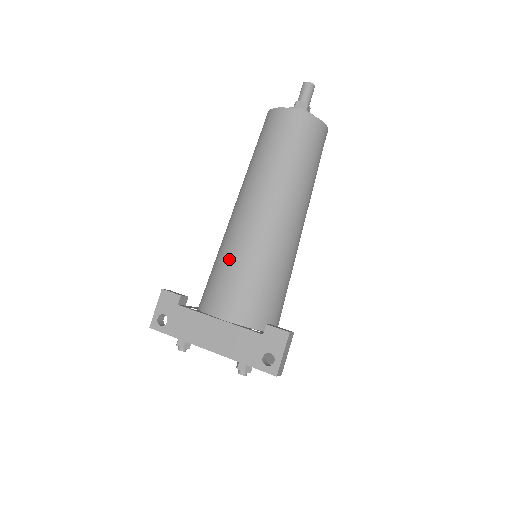
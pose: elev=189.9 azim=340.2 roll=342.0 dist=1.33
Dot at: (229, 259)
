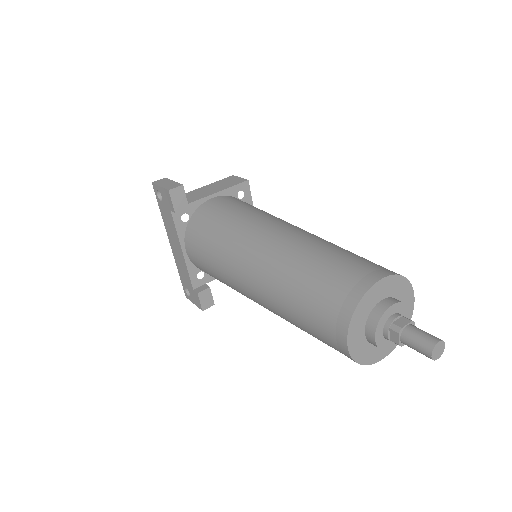
Dot at: (214, 257)
